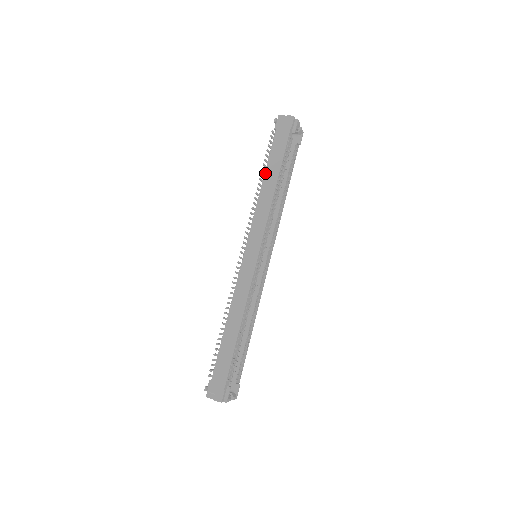
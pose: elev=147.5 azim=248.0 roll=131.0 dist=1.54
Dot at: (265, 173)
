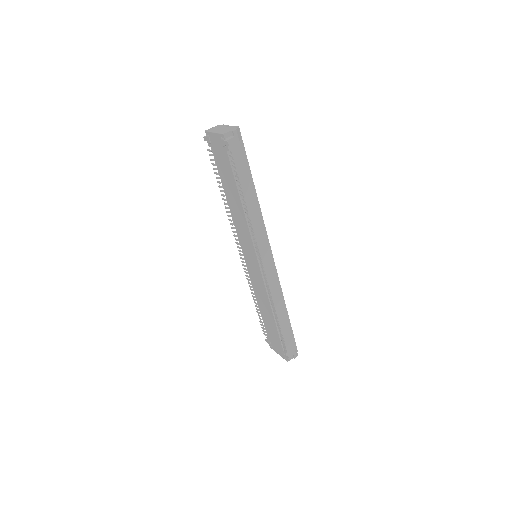
Dot at: (244, 196)
